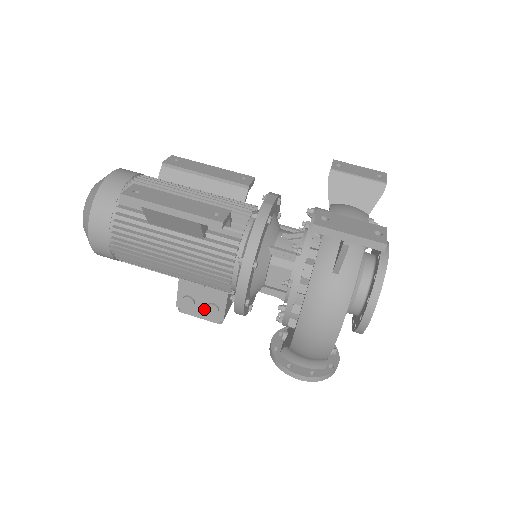
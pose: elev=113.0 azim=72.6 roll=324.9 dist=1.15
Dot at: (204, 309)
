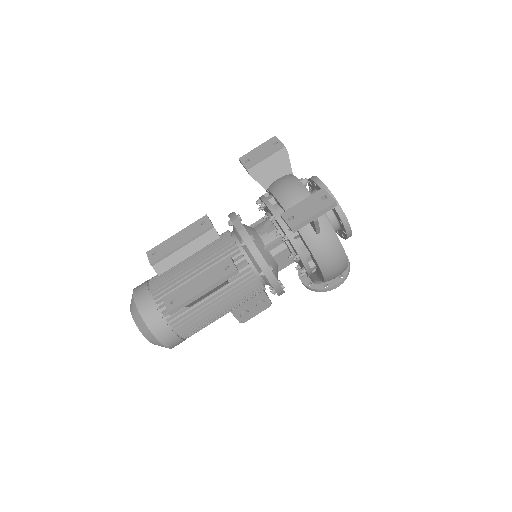
Dot at: (256, 309)
